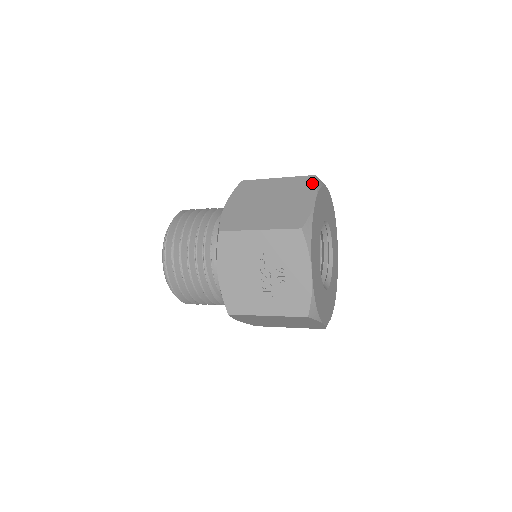
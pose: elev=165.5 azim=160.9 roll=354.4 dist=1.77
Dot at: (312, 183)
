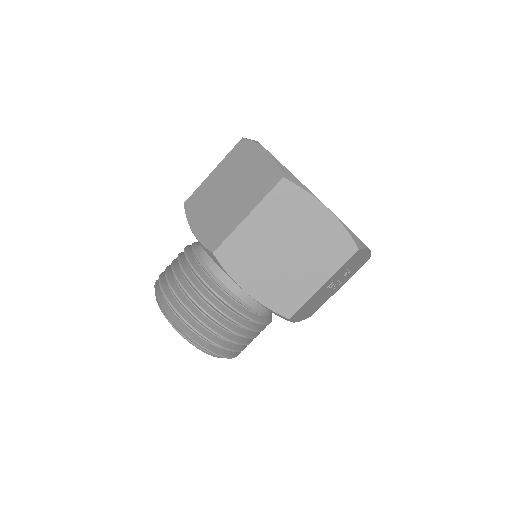
Dot at: (296, 192)
